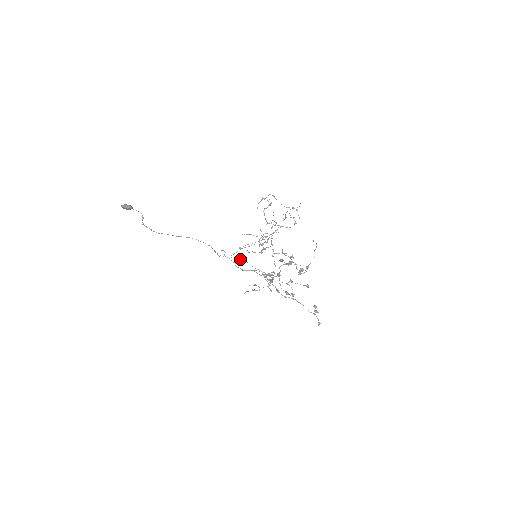
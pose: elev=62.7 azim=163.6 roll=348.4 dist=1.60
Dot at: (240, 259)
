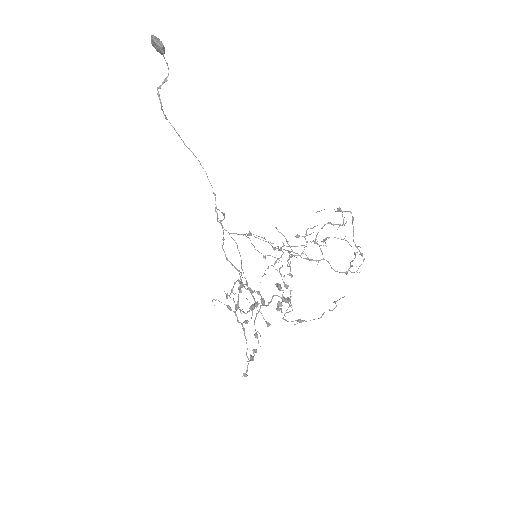
Dot at: (237, 245)
